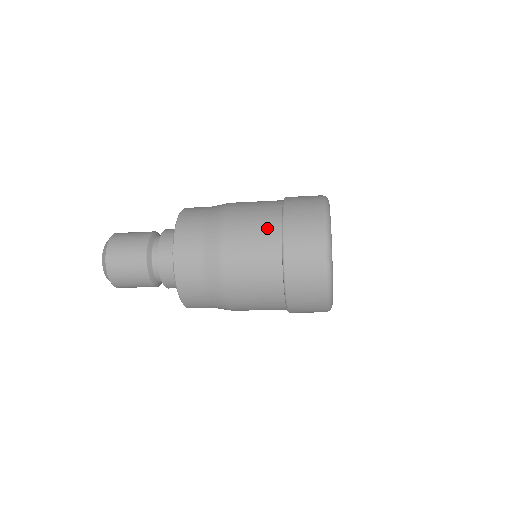
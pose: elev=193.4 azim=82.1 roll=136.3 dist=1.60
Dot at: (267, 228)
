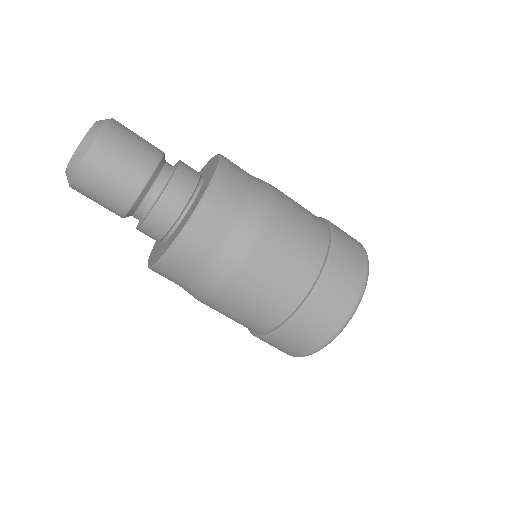
Dot at: occluded
